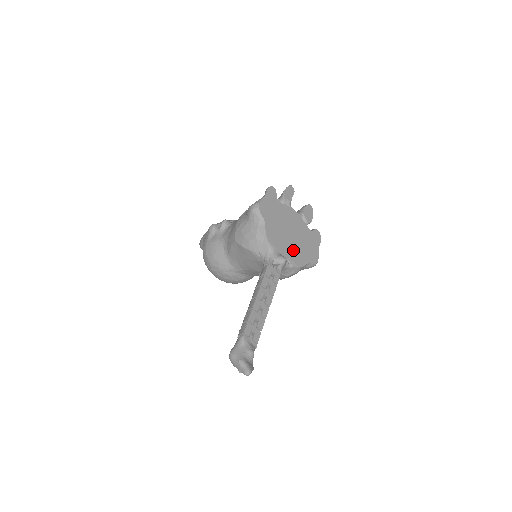
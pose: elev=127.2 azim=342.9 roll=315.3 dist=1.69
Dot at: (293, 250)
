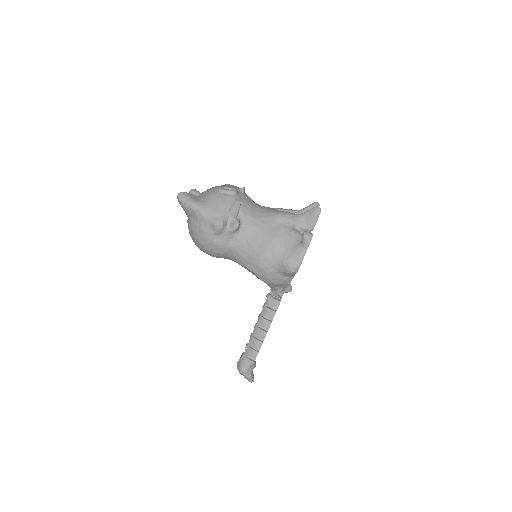
Dot at: occluded
